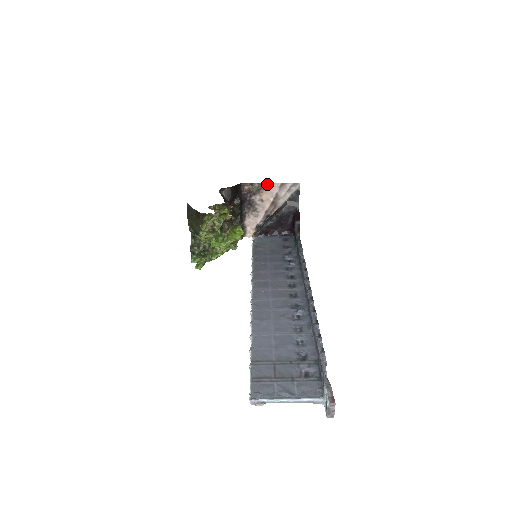
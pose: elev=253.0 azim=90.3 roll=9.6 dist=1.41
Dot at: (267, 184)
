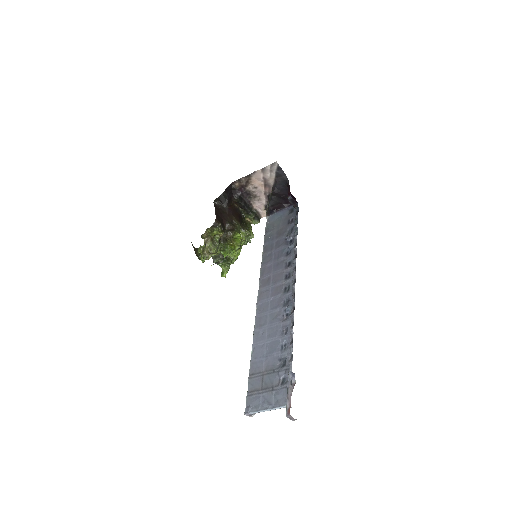
Dot at: (250, 174)
